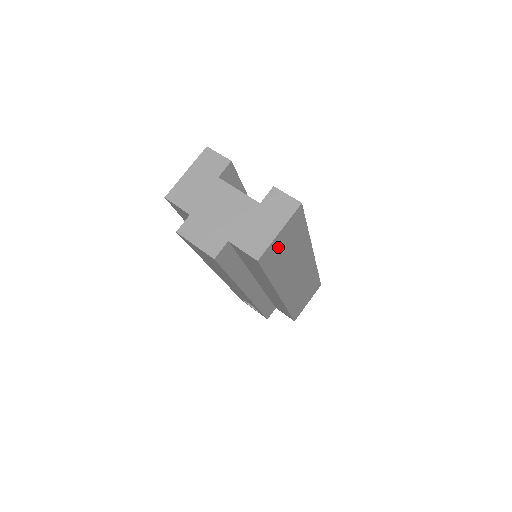
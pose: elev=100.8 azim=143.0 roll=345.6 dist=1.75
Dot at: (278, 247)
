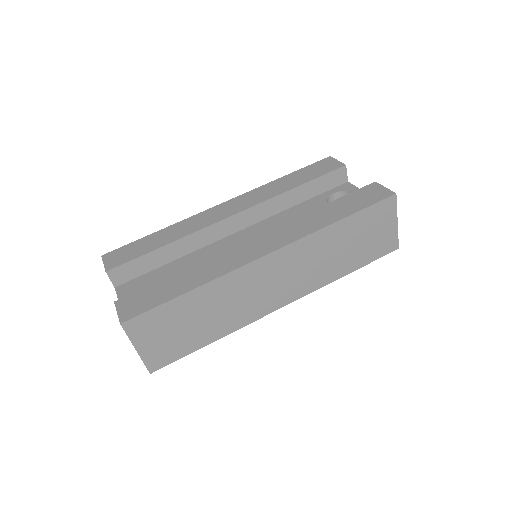
Dot at: (163, 344)
